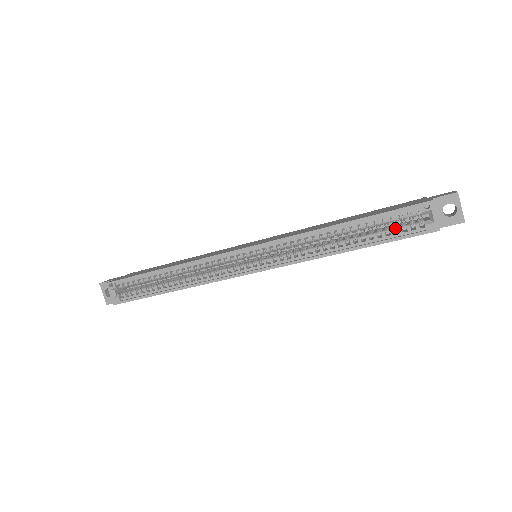
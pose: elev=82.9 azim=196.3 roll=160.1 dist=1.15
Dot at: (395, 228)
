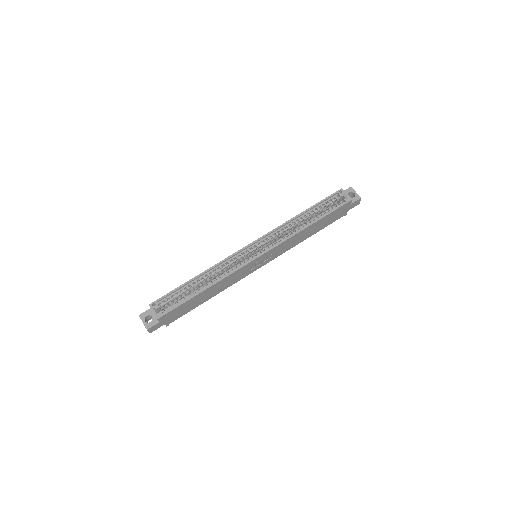
Dot at: occluded
